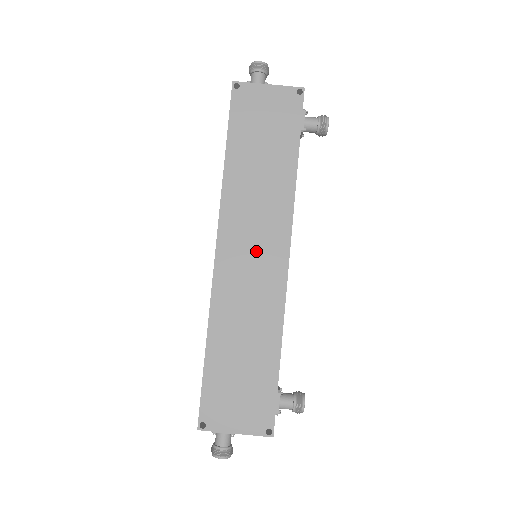
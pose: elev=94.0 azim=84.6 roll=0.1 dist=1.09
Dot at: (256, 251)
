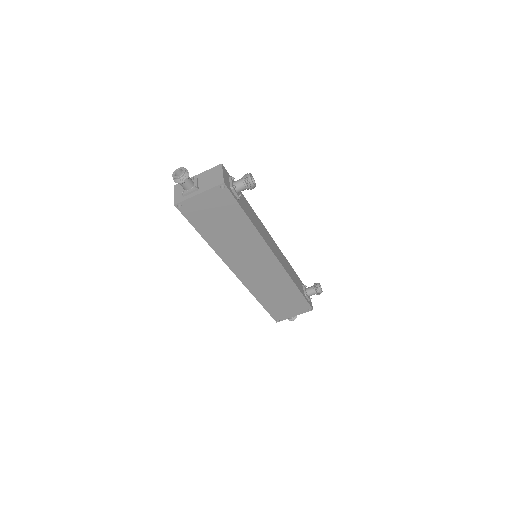
Dot at: (256, 264)
